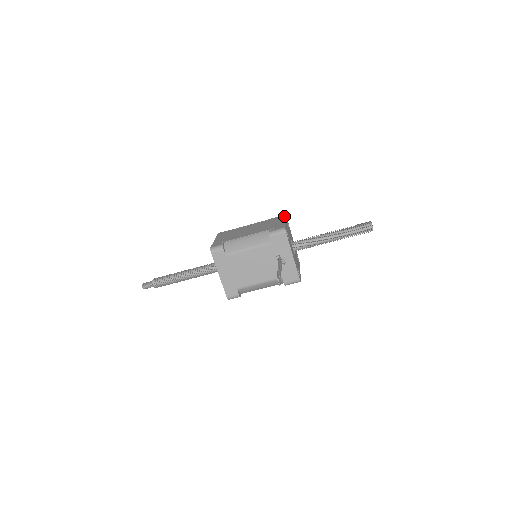
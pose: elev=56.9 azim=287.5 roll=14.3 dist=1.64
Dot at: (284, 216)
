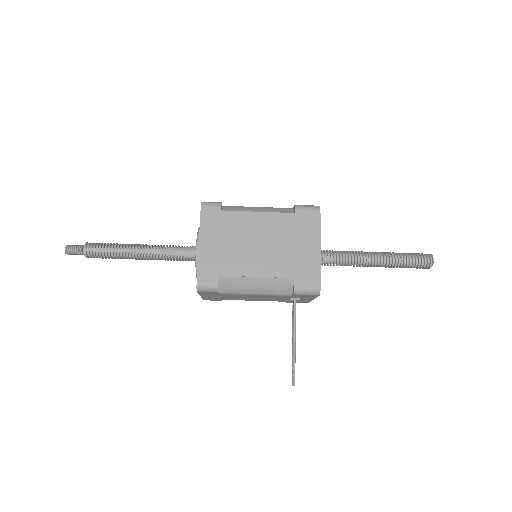
Dot at: (318, 221)
